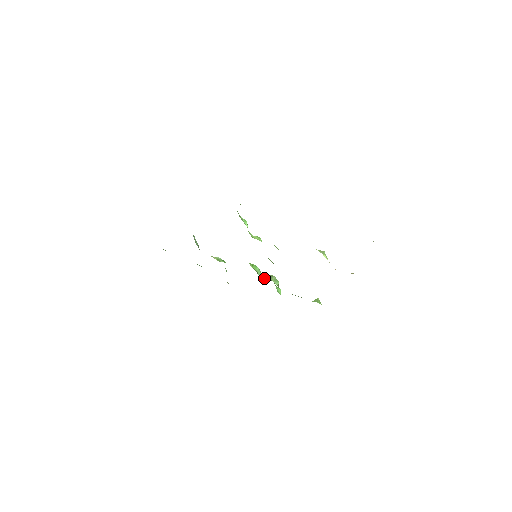
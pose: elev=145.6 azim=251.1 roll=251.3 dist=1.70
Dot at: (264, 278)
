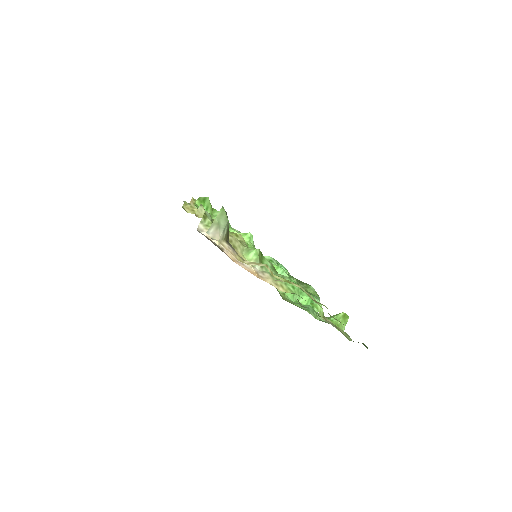
Dot at: occluded
